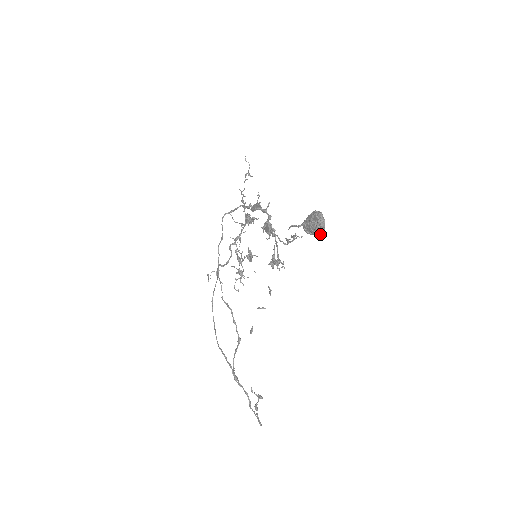
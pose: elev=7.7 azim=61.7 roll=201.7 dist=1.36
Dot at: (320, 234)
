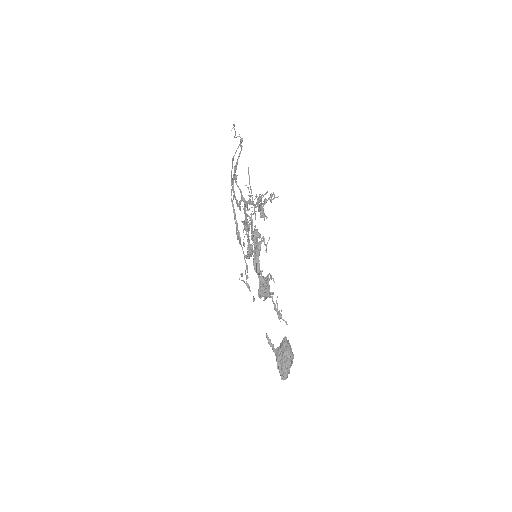
Dot at: occluded
